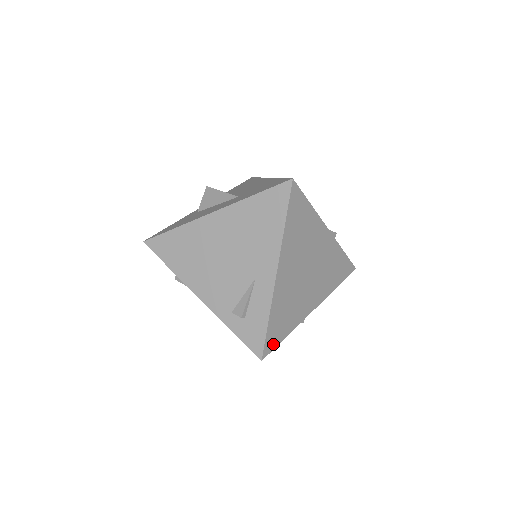
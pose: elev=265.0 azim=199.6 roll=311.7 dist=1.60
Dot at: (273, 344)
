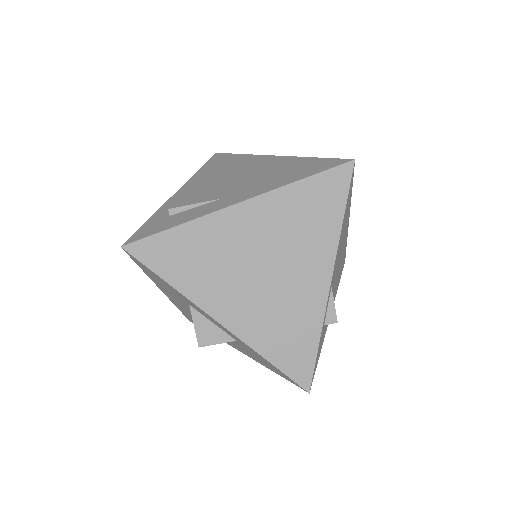
Dot at: (149, 258)
